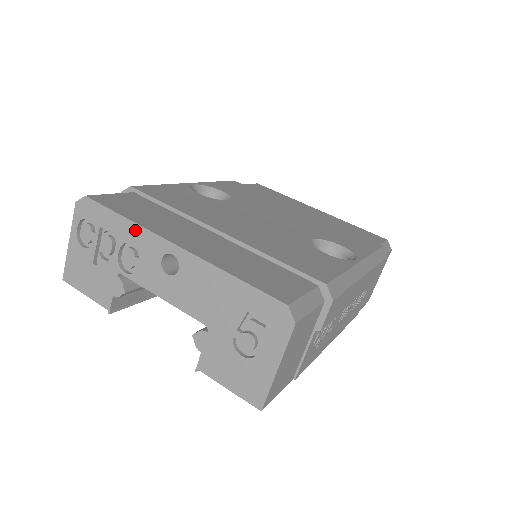
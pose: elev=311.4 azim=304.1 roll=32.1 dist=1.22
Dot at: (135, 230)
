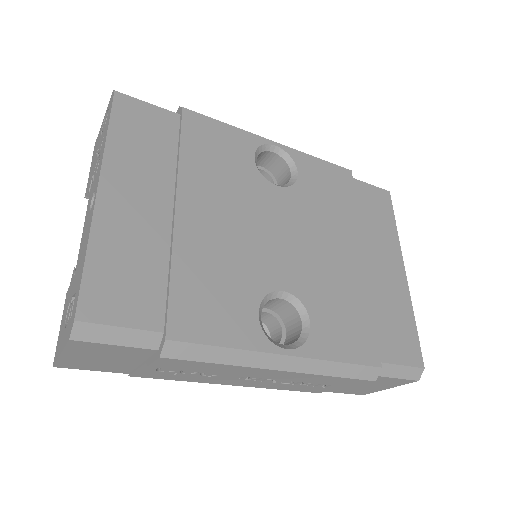
Dot at: (103, 150)
